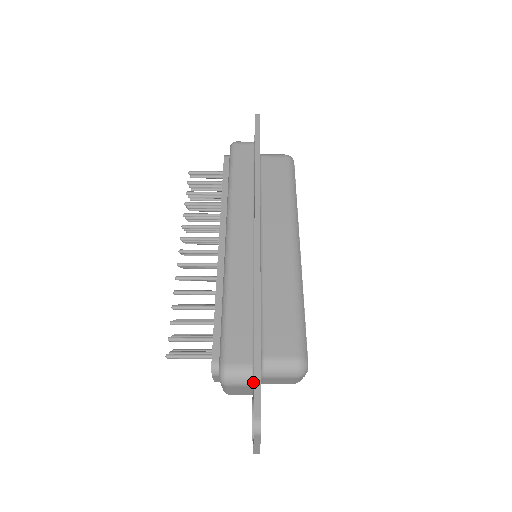
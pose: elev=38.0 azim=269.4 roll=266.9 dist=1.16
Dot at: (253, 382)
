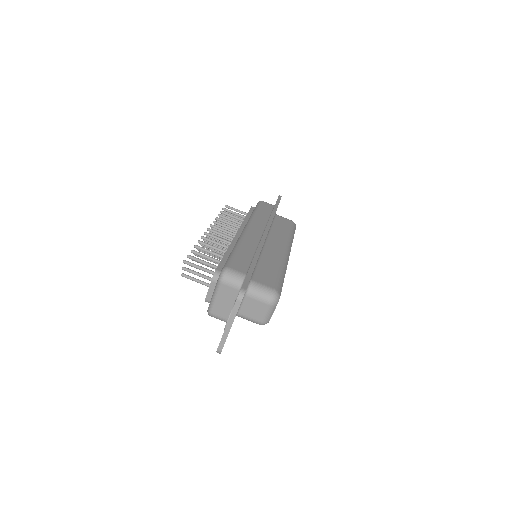
Dot at: (242, 284)
